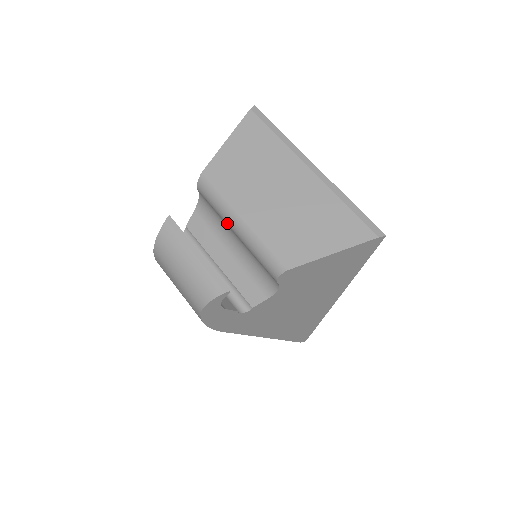
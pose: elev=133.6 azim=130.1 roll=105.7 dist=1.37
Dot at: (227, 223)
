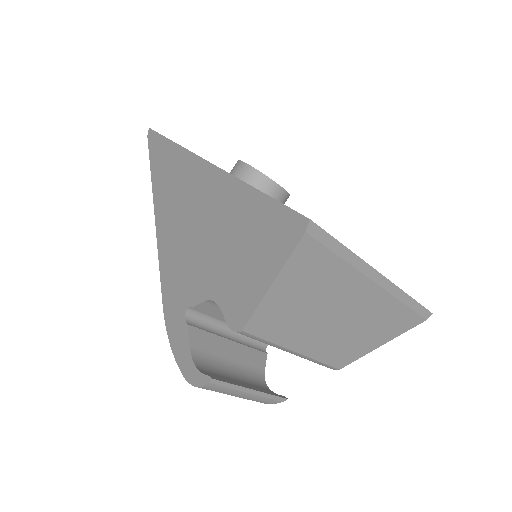
Dot at: occluded
